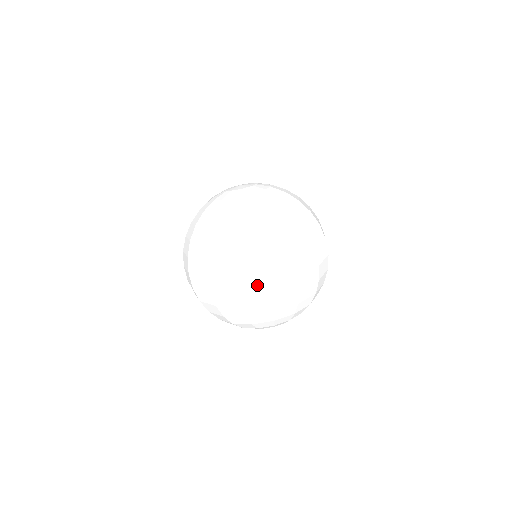
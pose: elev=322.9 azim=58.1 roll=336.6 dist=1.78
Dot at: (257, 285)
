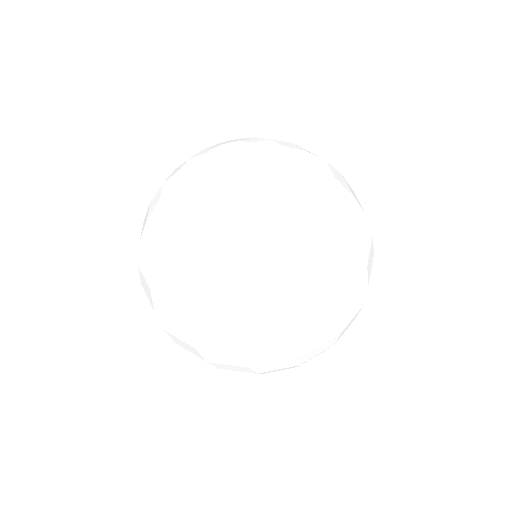
Dot at: (226, 349)
